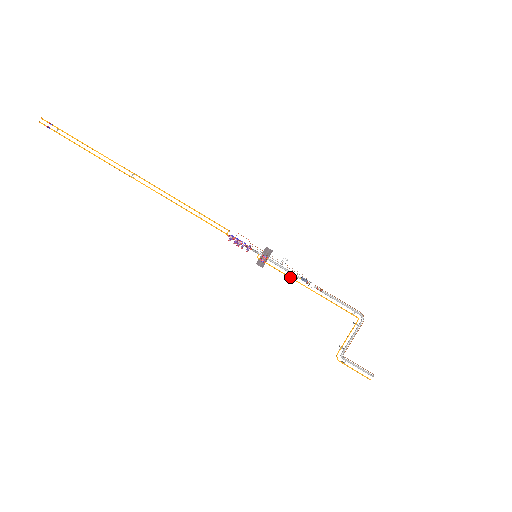
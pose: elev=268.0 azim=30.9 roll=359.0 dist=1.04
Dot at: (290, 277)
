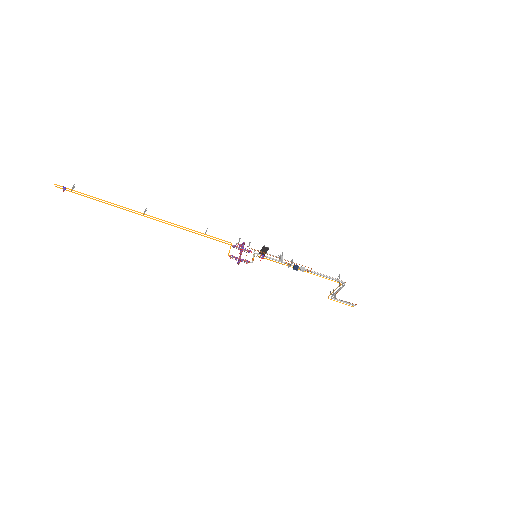
Dot at: occluded
